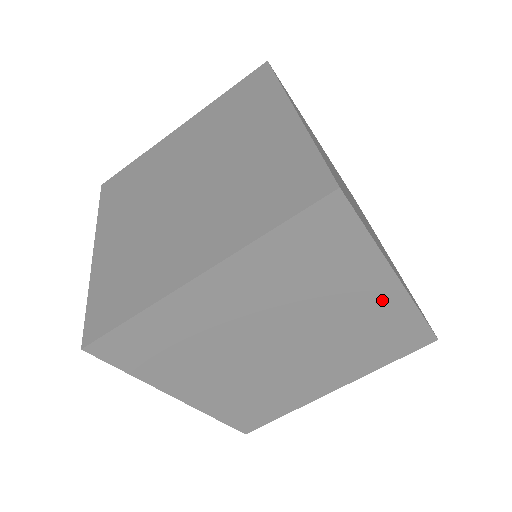
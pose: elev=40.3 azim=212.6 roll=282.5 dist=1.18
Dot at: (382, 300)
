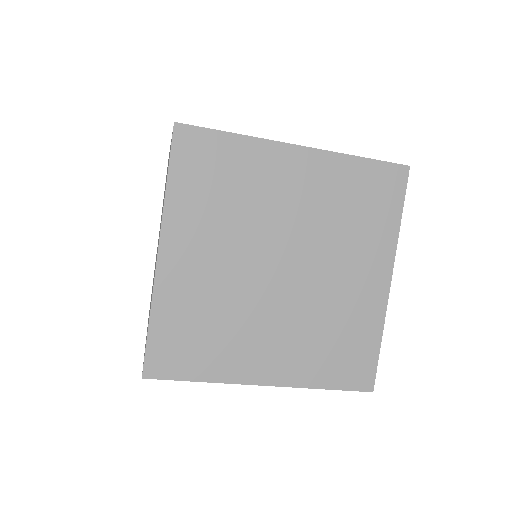
Dot at: (310, 171)
